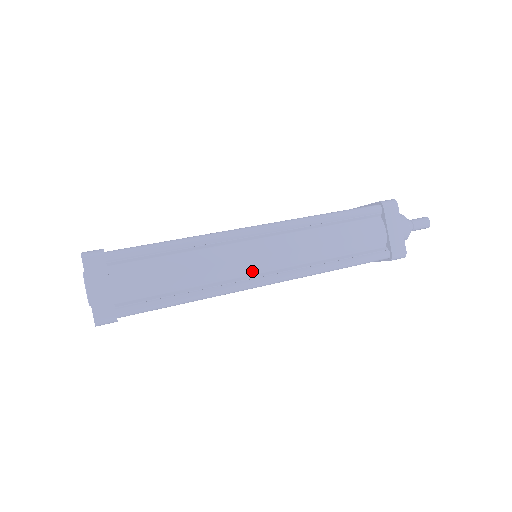
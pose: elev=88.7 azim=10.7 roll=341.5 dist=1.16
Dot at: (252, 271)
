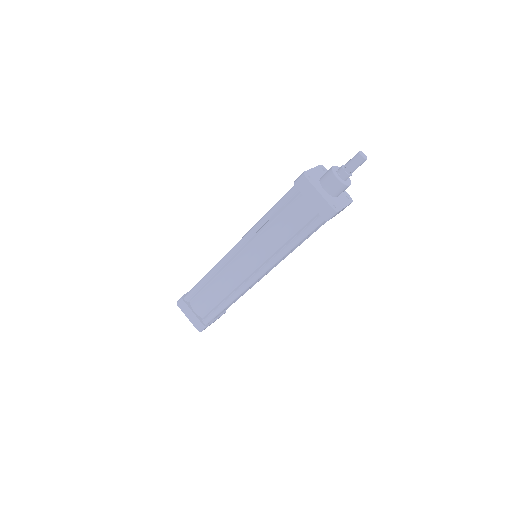
Dot at: (246, 275)
